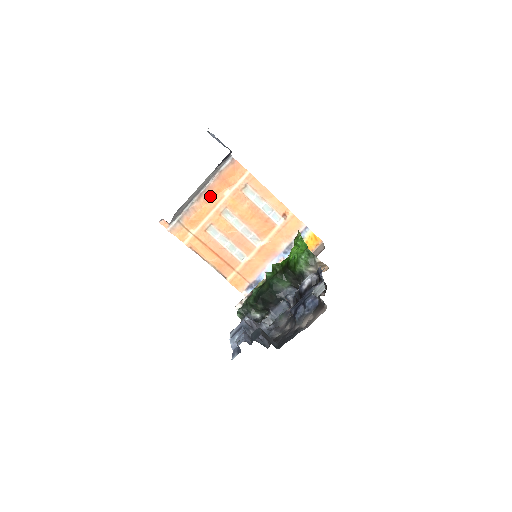
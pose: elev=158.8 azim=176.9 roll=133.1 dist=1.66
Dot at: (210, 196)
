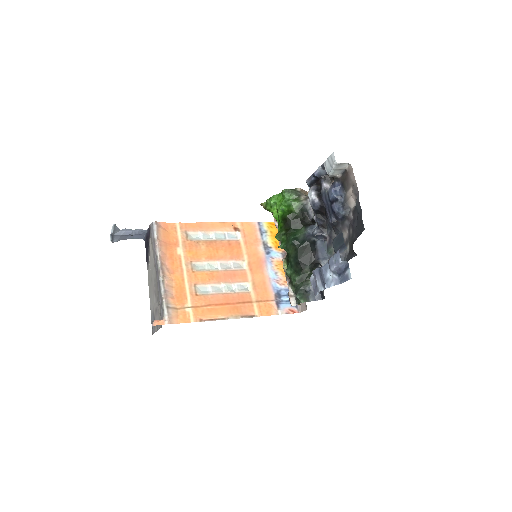
Dot at: (170, 265)
